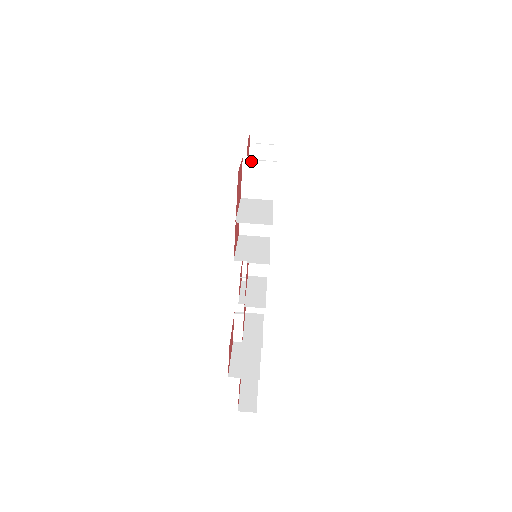
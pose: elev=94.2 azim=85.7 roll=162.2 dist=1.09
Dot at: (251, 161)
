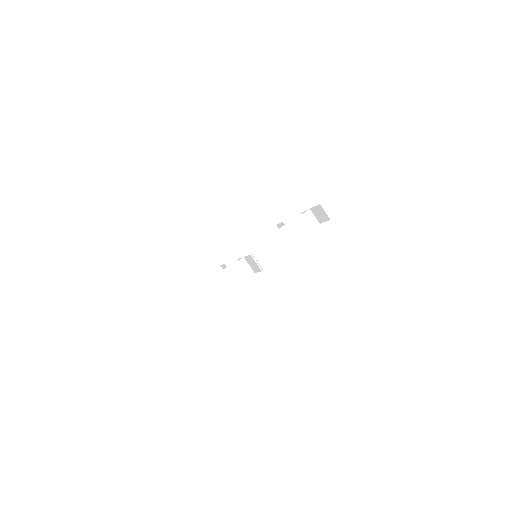
Dot at: (253, 259)
